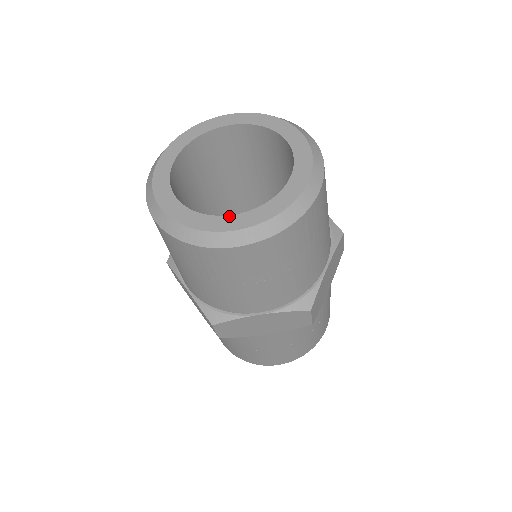
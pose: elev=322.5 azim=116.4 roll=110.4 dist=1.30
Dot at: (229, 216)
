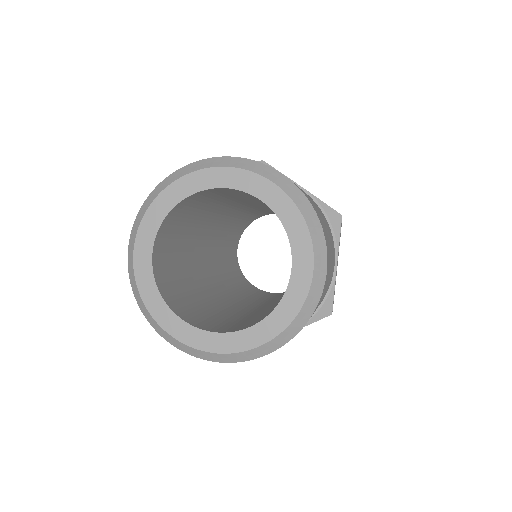
Dot at: (244, 331)
